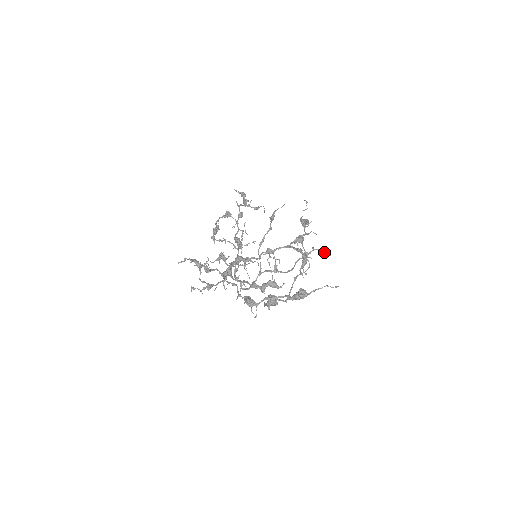
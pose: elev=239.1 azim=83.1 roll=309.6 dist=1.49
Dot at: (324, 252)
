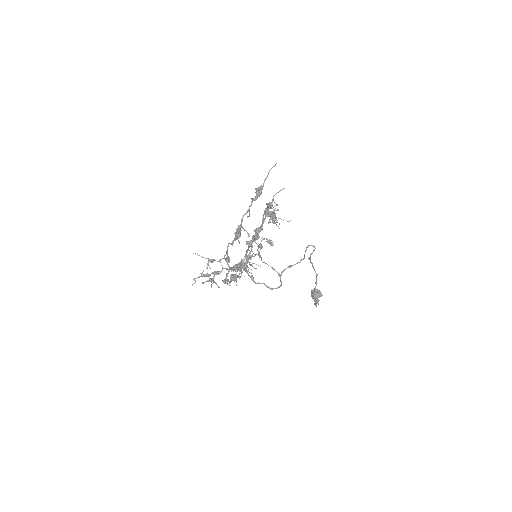
Dot at: (279, 191)
